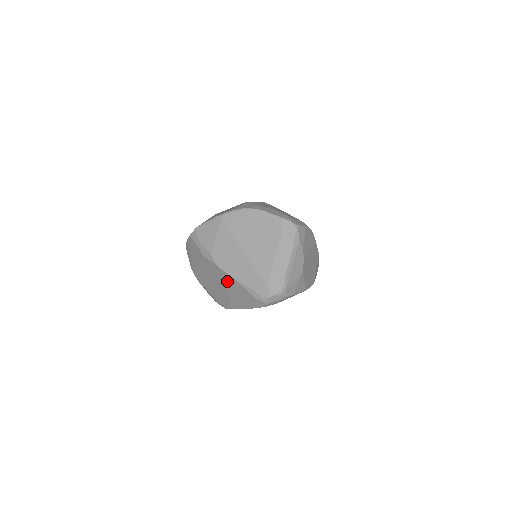
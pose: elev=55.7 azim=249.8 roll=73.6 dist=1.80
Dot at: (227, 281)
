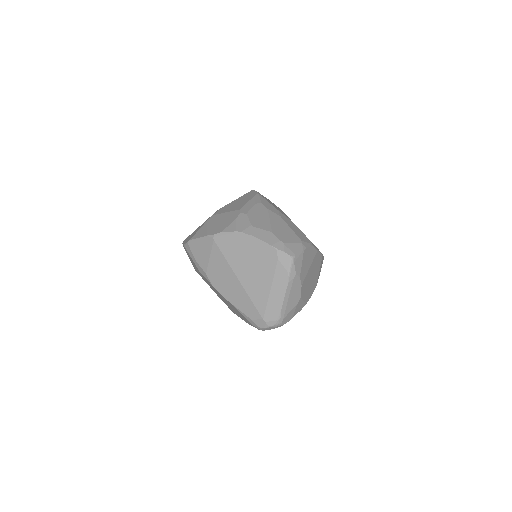
Dot at: (225, 300)
